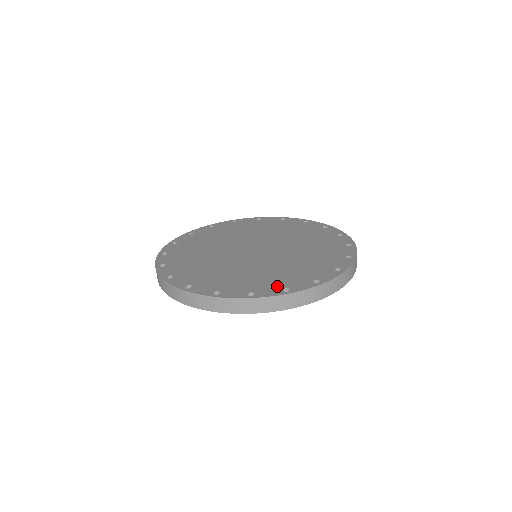
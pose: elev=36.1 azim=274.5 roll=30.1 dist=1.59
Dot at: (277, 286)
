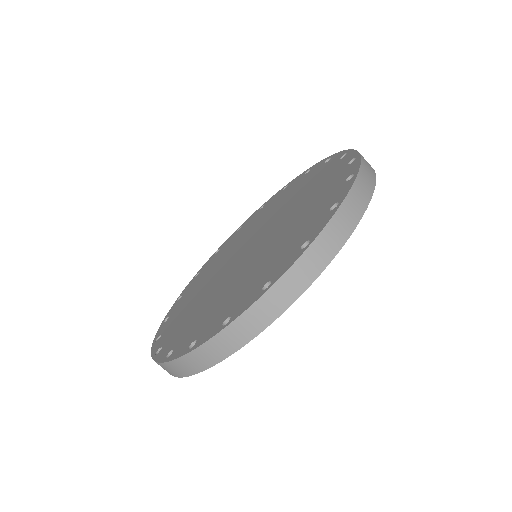
Dot at: (222, 317)
